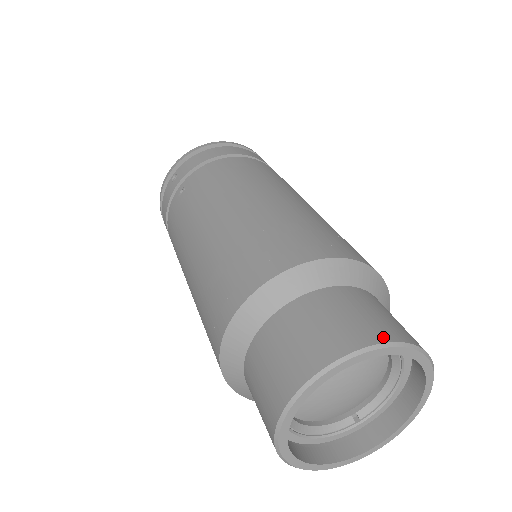
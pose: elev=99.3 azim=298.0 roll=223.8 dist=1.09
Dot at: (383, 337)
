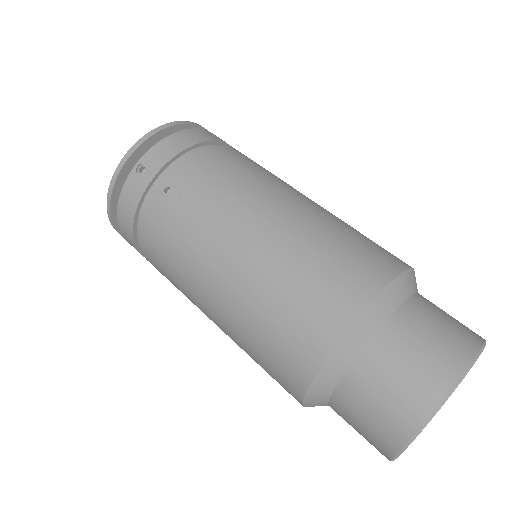
Dot at: (477, 341)
